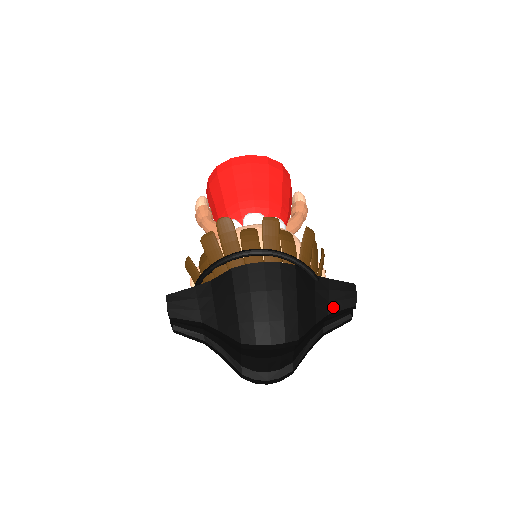
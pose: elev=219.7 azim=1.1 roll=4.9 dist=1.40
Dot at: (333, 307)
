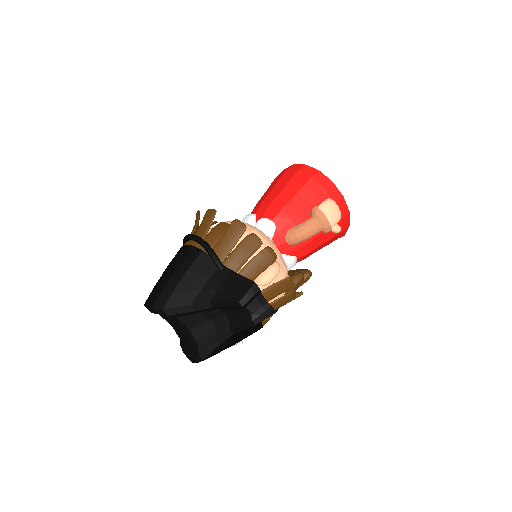
Dot at: (218, 297)
